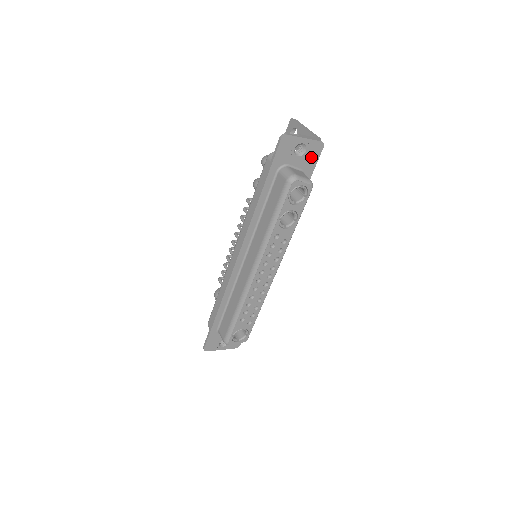
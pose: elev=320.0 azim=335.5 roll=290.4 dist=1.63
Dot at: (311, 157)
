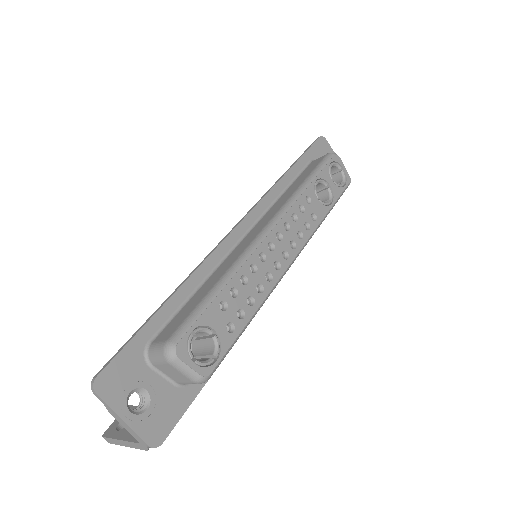
Dot at: occluded
